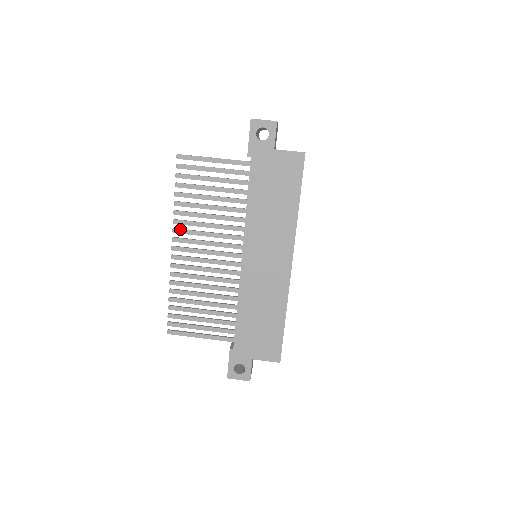
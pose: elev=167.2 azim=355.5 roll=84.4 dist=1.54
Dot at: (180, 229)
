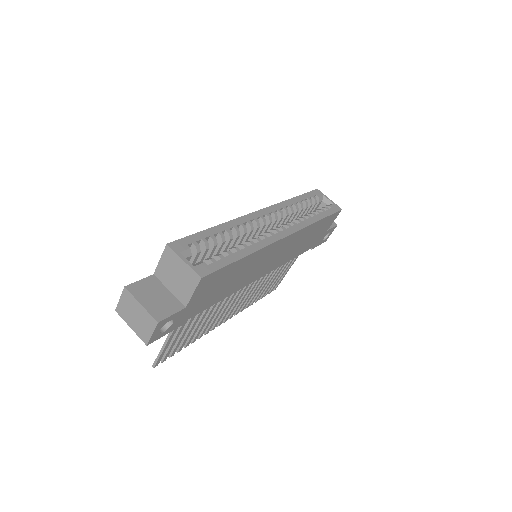
Dot at: (214, 327)
